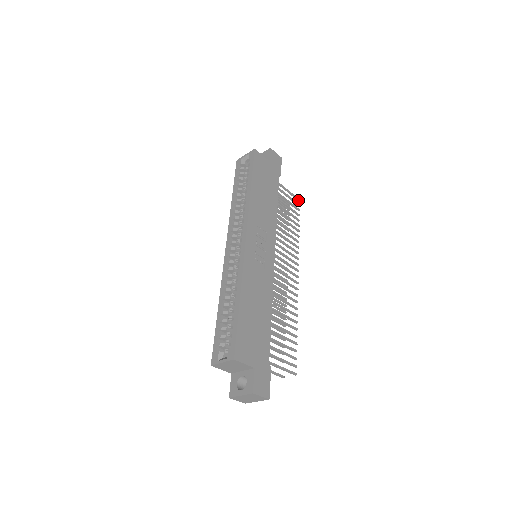
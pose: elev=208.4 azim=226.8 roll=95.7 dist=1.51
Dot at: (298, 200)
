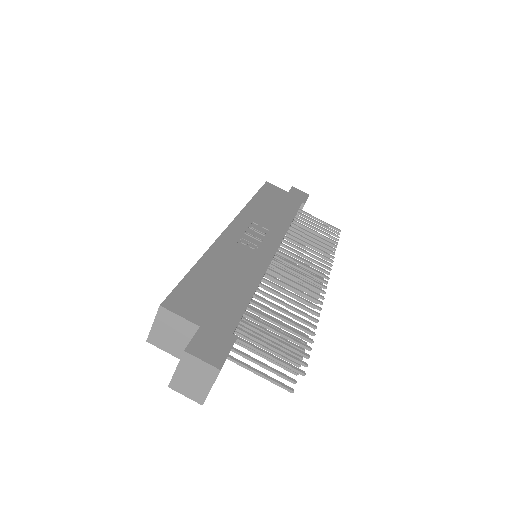
Dot at: (338, 230)
